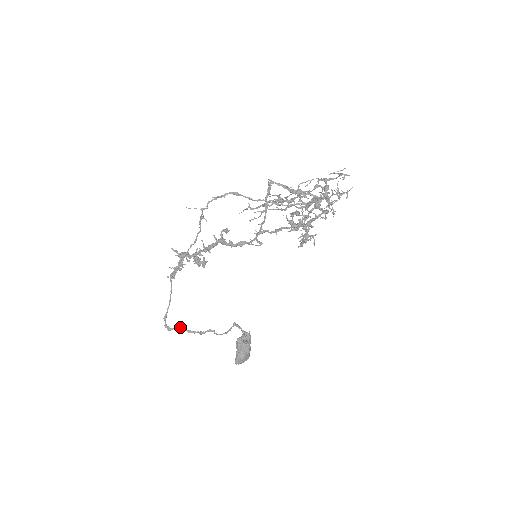
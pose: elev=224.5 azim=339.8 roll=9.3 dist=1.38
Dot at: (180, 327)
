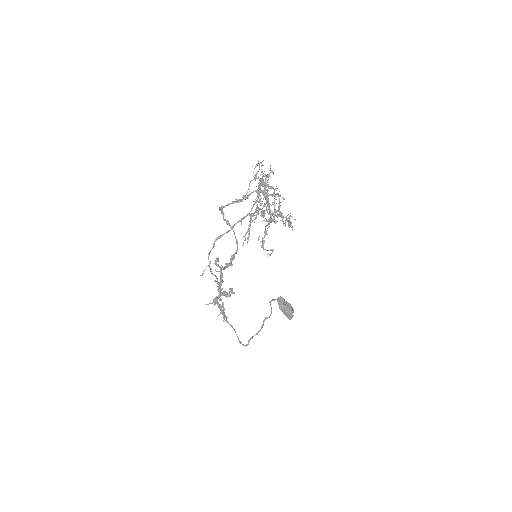
Dot at: (251, 337)
